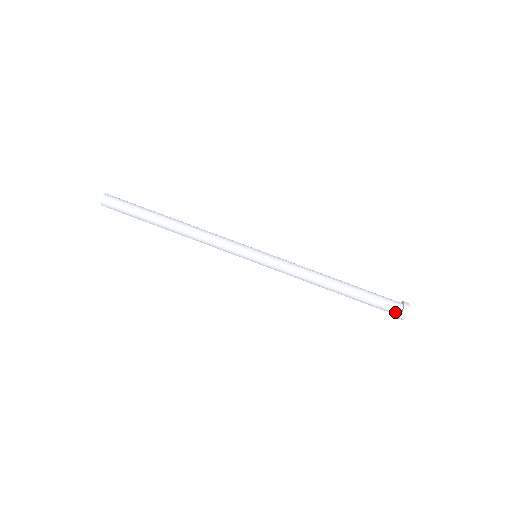
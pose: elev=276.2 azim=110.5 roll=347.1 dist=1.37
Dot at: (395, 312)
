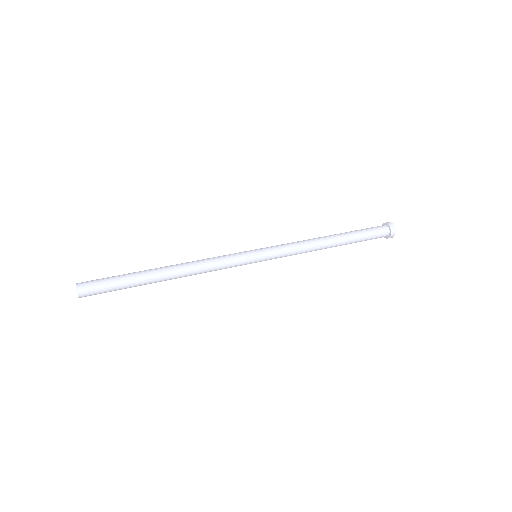
Dot at: (384, 227)
